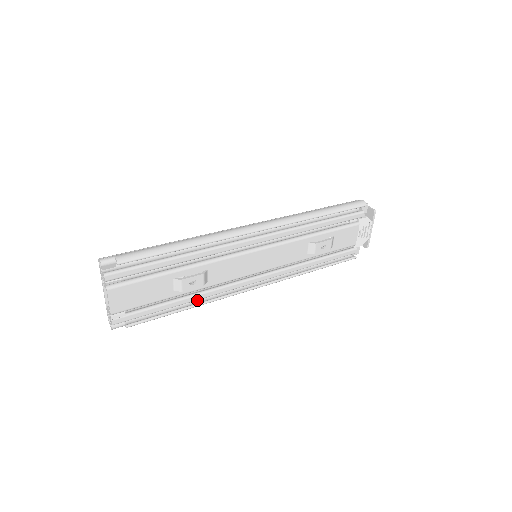
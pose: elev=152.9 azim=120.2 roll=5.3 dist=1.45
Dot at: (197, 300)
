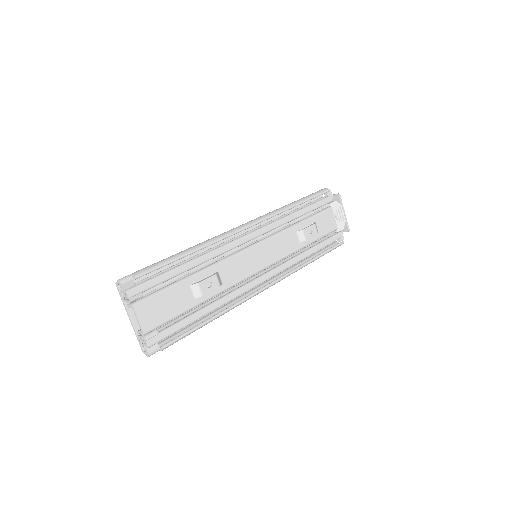
Dot at: (219, 312)
